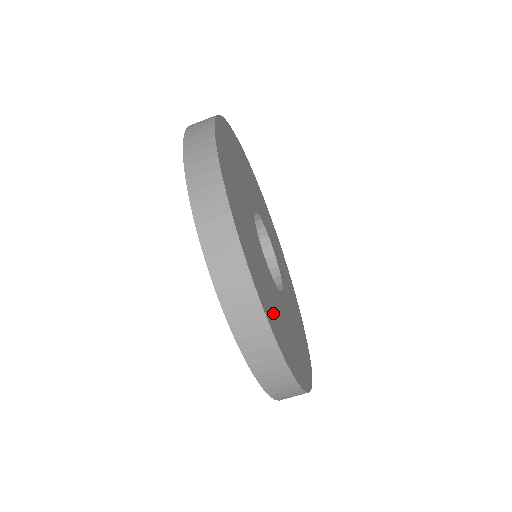
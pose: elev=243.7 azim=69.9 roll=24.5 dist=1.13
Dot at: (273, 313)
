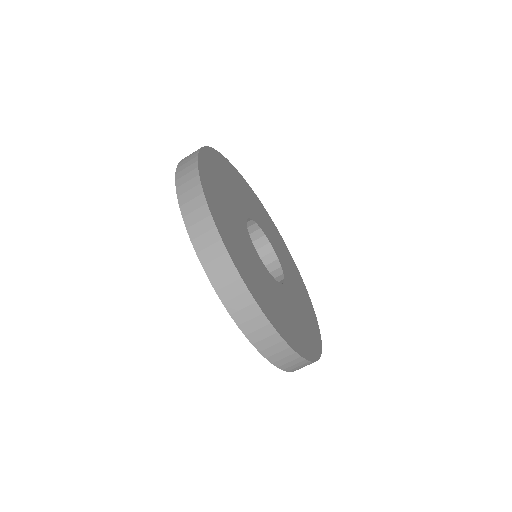
Dot at: (256, 284)
